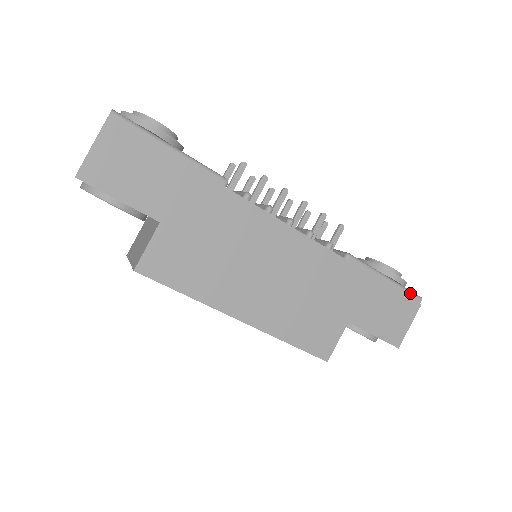
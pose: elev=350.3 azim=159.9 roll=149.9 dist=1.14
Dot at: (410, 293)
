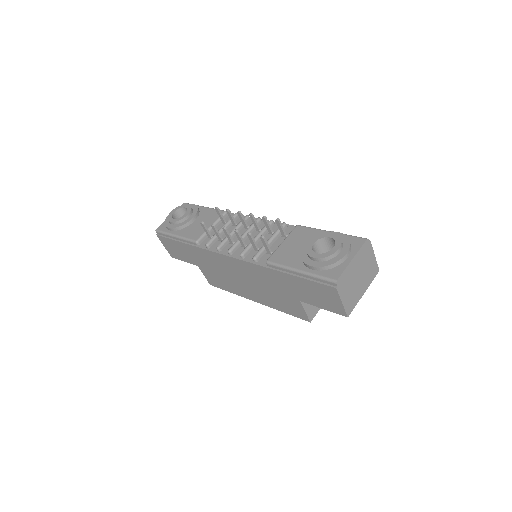
Dot at: (323, 280)
